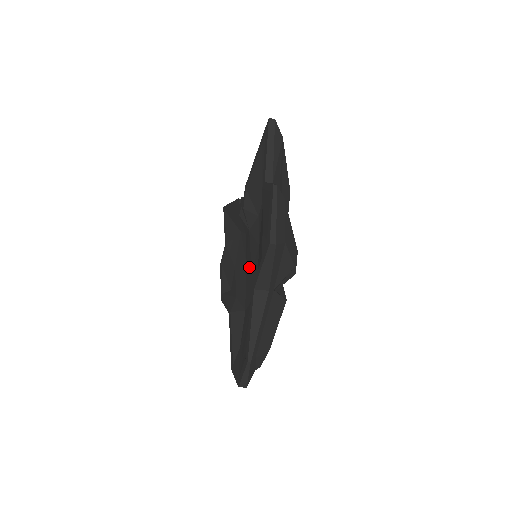
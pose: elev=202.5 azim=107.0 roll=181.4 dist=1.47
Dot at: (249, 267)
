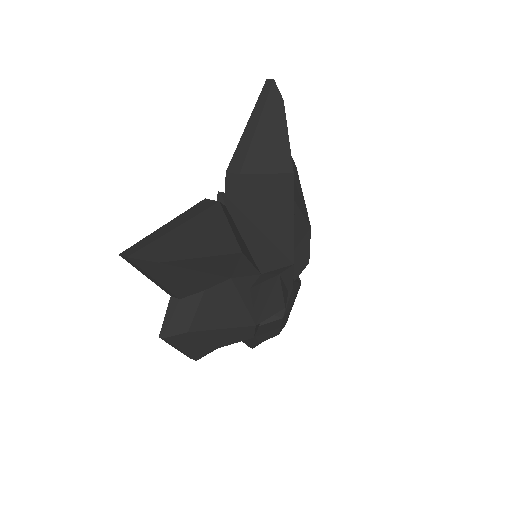
Dot at: occluded
